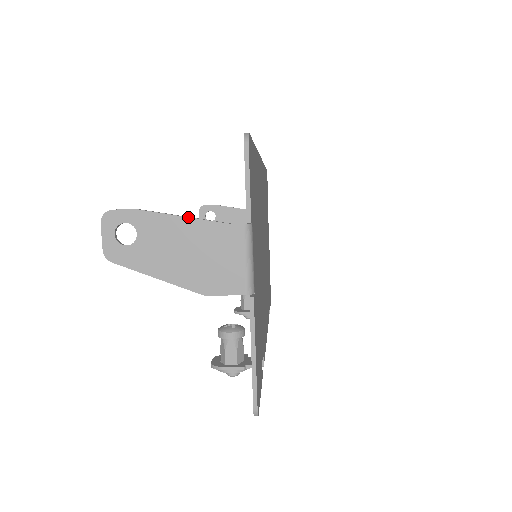
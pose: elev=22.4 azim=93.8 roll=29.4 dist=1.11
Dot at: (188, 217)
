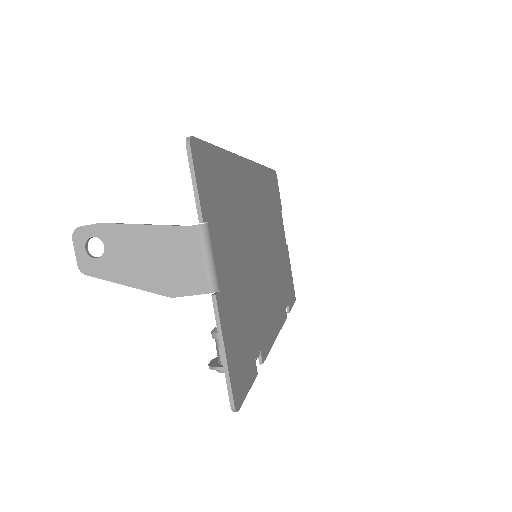
Dot at: (147, 224)
